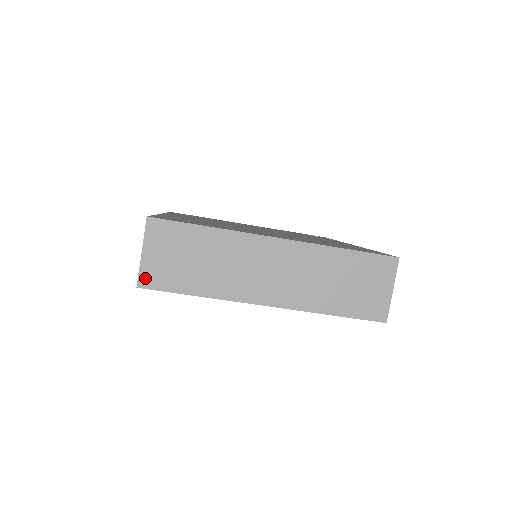
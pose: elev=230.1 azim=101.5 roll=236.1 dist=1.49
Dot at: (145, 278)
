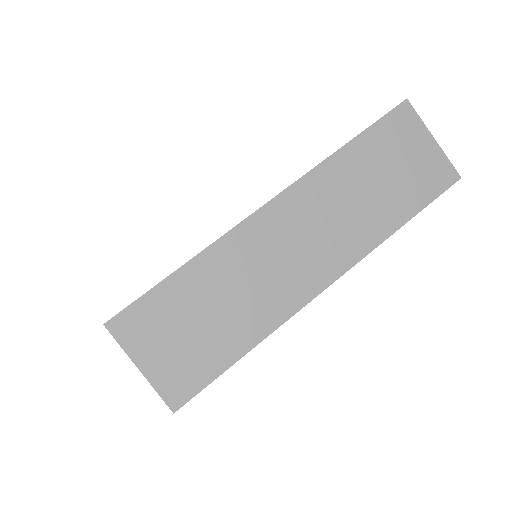
Dot at: (172, 393)
